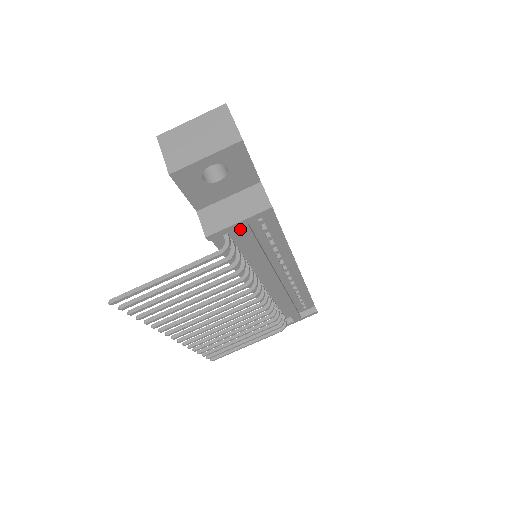
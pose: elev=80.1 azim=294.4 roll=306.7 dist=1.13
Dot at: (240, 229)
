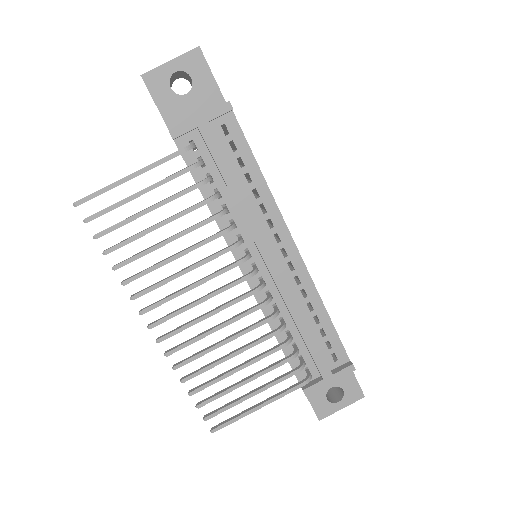
Dot at: (203, 128)
